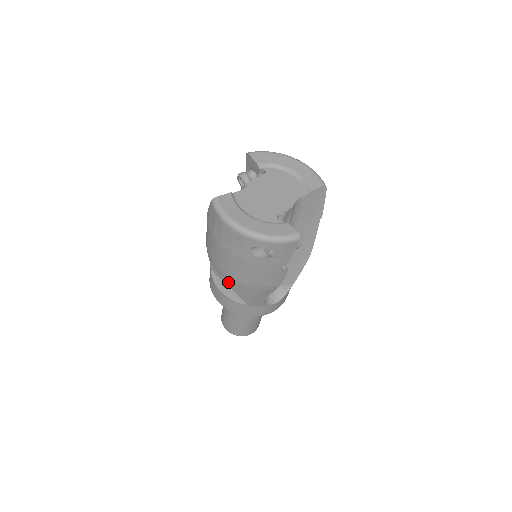
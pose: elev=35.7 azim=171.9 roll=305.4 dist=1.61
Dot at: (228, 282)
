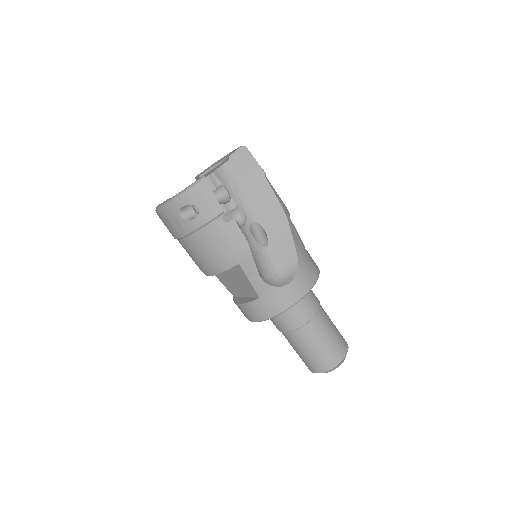
Dot at: (240, 292)
